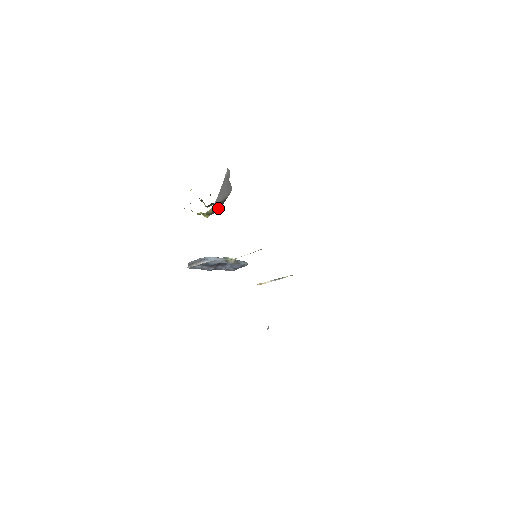
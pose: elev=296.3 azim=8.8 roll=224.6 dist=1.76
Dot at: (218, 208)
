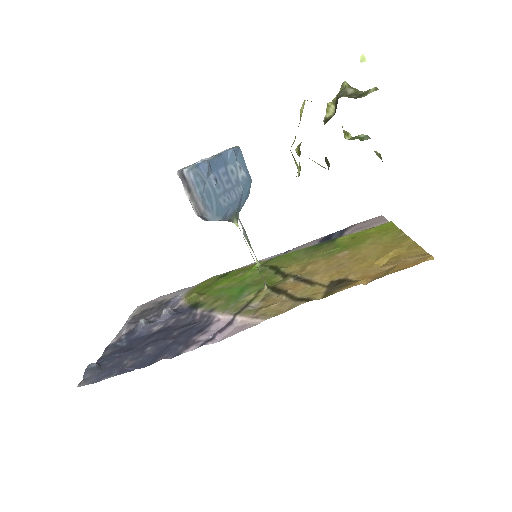
Dot at: (326, 157)
